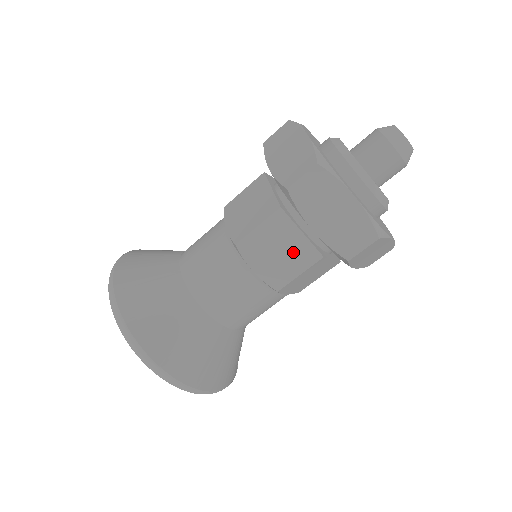
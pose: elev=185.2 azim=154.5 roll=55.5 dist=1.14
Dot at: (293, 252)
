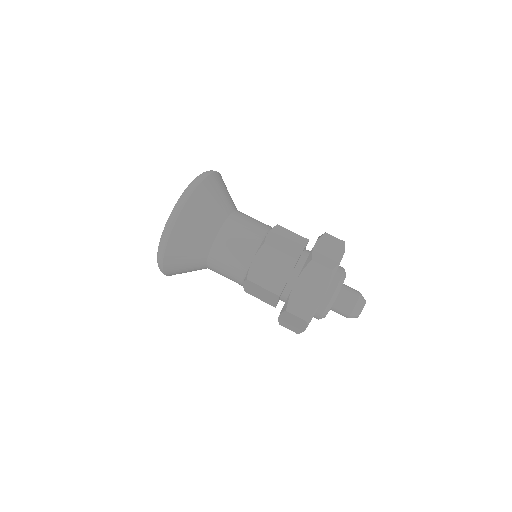
Dot at: (266, 298)
